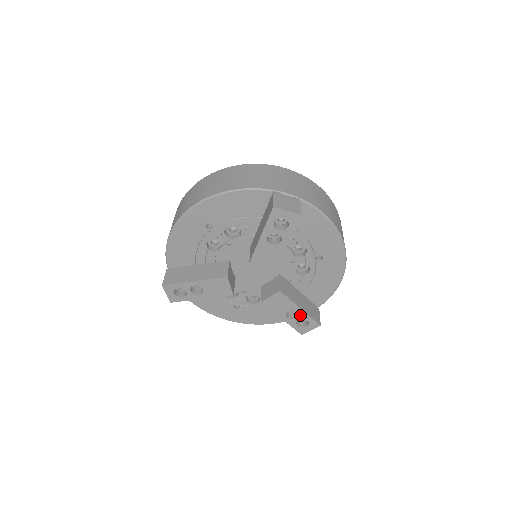
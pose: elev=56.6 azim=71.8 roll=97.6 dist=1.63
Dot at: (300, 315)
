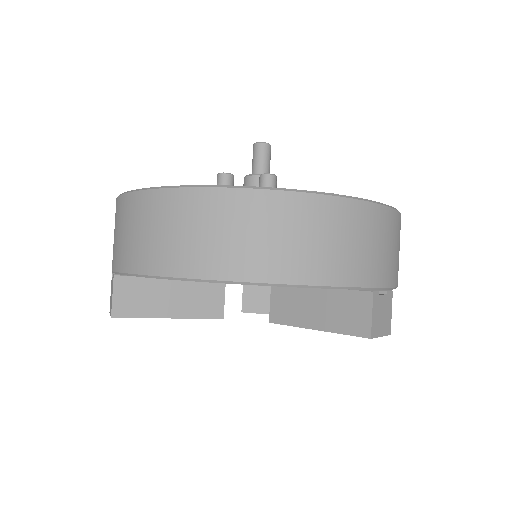
Dot at: occluded
